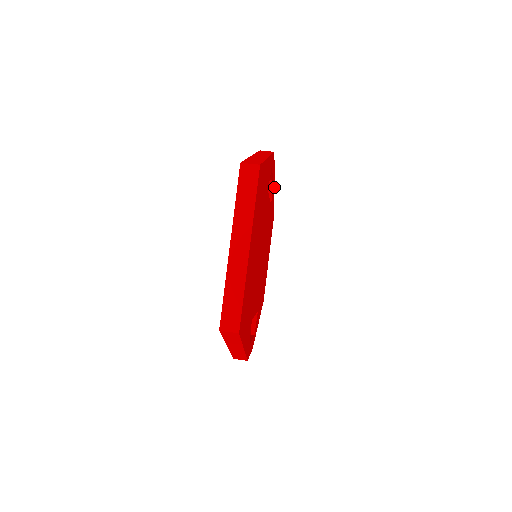
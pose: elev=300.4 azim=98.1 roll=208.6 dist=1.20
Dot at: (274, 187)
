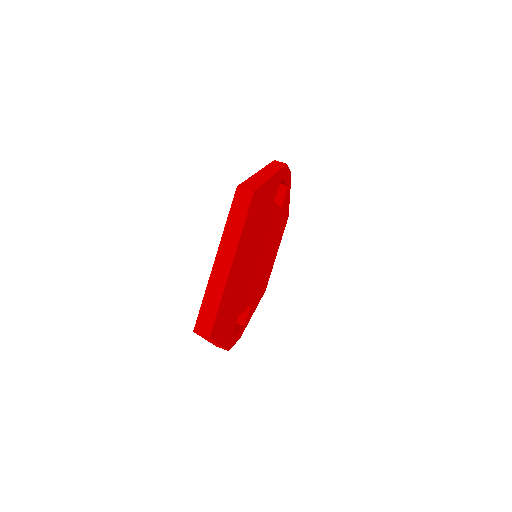
Dot at: occluded
